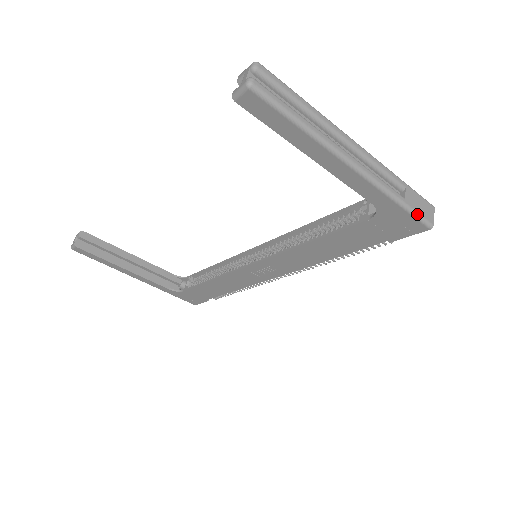
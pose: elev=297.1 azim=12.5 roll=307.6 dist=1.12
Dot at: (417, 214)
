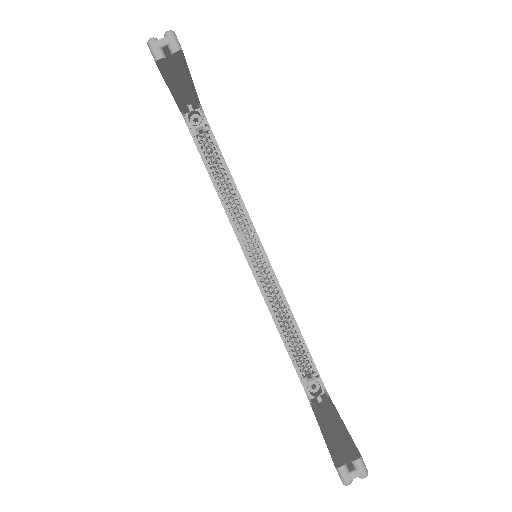
Dot at: occluded
